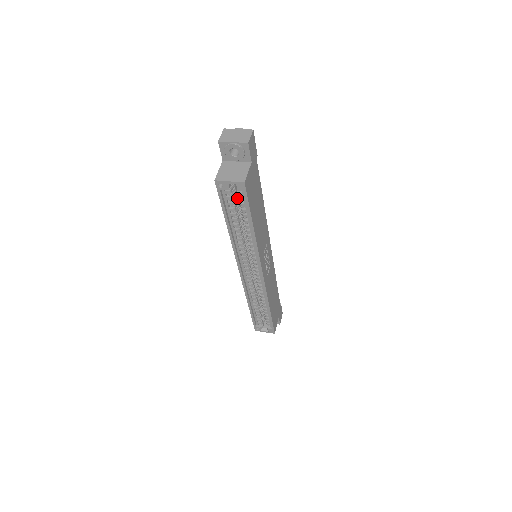
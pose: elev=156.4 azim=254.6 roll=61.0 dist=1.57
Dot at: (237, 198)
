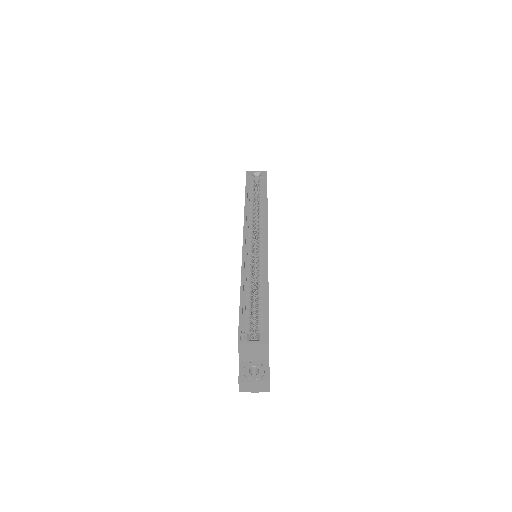
Dot at: occluded
